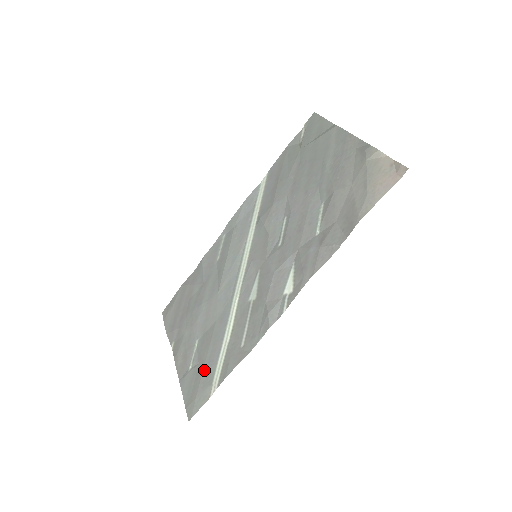
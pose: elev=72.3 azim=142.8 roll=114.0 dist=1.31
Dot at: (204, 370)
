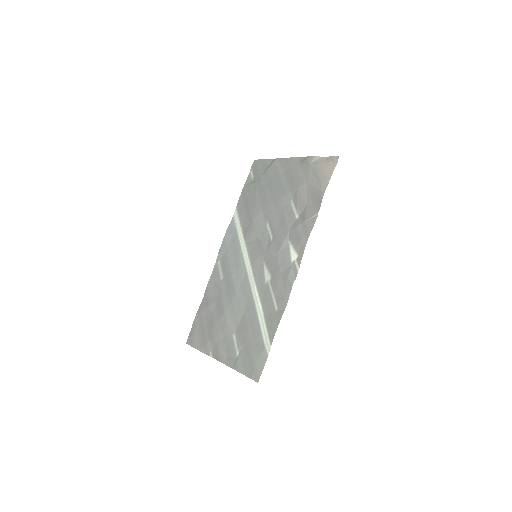
Dot at: (252, 345)
